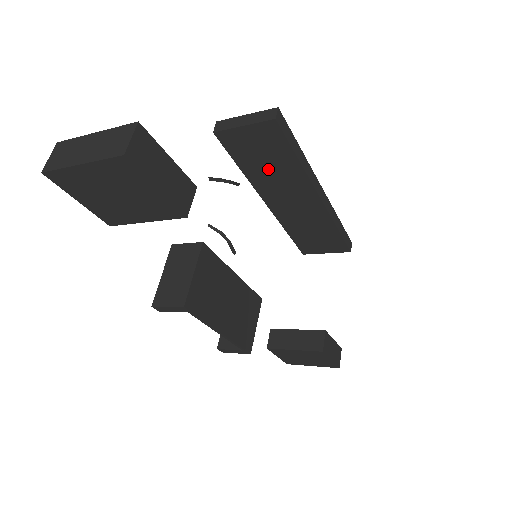
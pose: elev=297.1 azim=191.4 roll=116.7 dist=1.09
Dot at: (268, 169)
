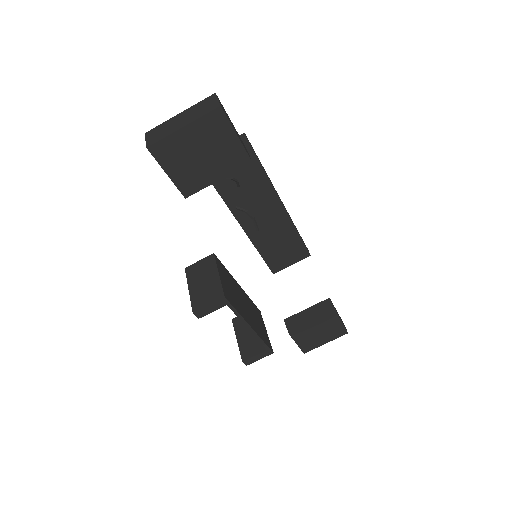
Dot at: (242, 188)
